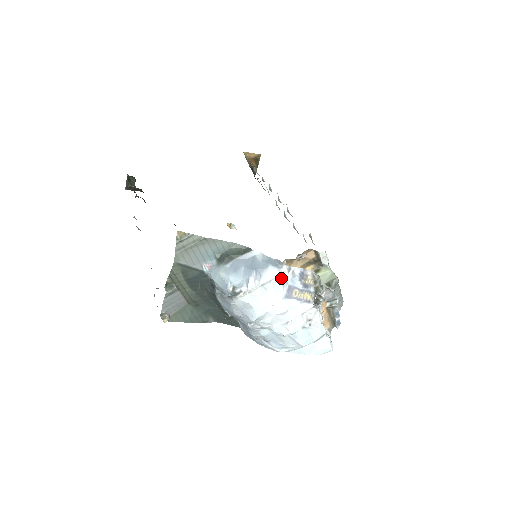
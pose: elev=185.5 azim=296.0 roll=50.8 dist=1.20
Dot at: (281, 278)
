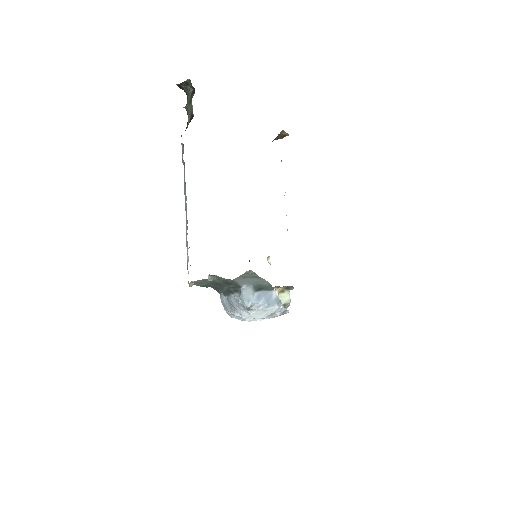
Dot at: (275, 310)
